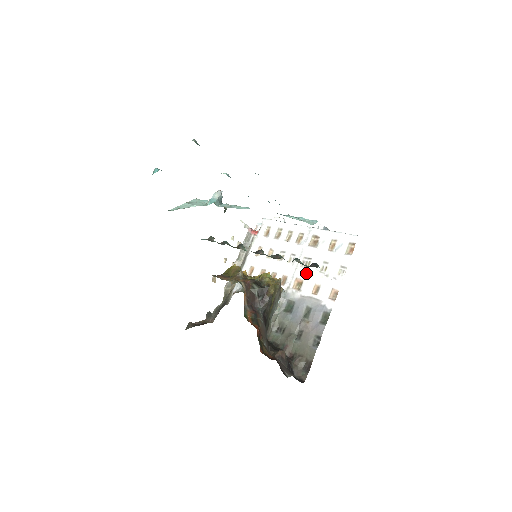
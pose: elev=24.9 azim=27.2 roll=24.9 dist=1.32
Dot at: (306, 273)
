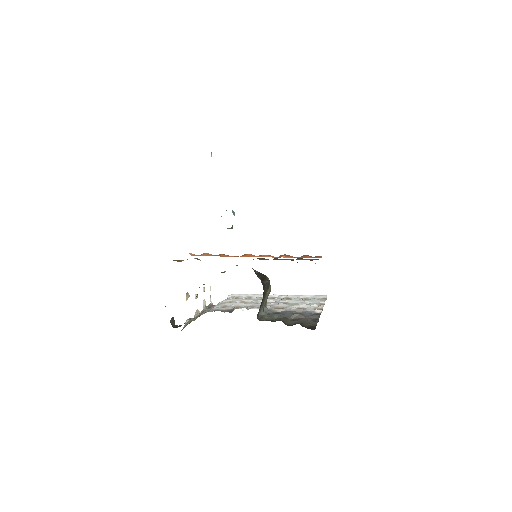
Dot at: (286, 305)
